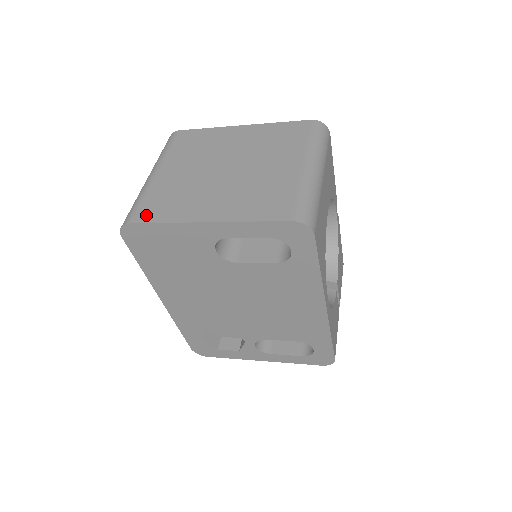
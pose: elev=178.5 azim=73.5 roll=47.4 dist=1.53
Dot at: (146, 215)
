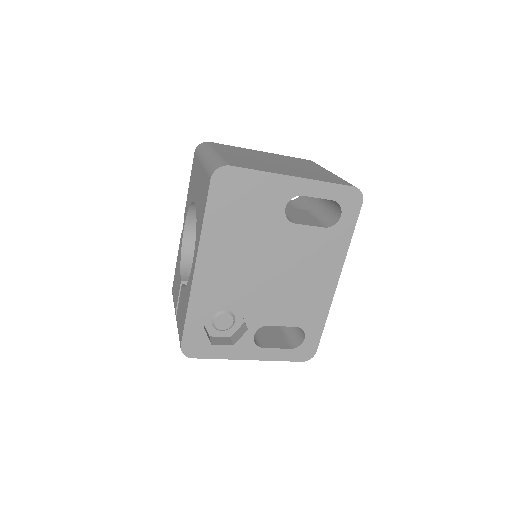
Dot at: (239, 165)
